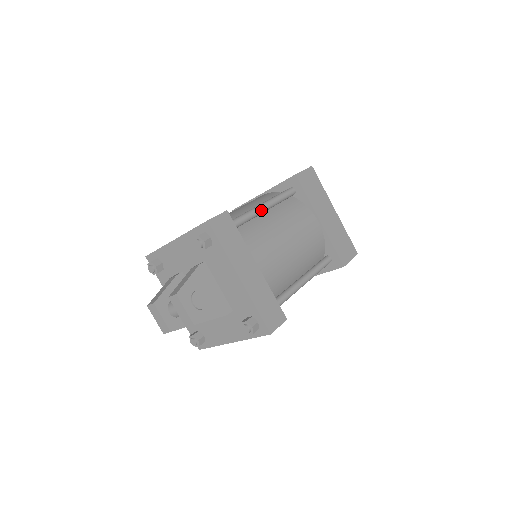
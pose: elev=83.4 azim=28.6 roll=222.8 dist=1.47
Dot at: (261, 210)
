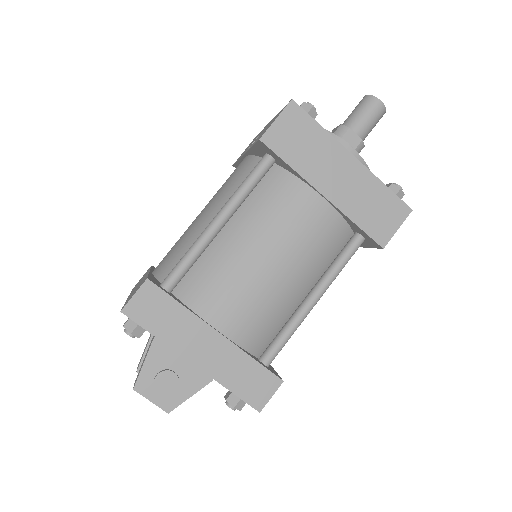
Dot at: (215, 231)
